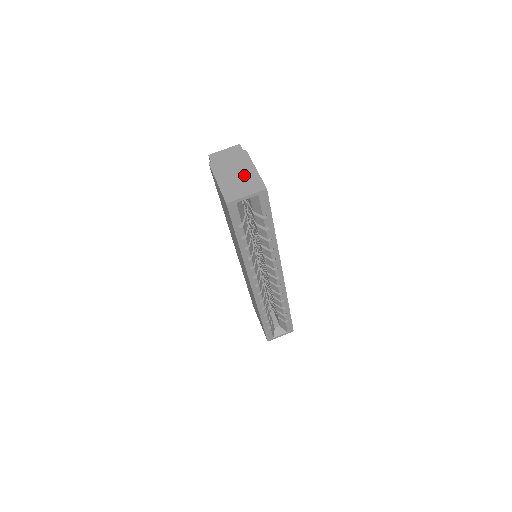
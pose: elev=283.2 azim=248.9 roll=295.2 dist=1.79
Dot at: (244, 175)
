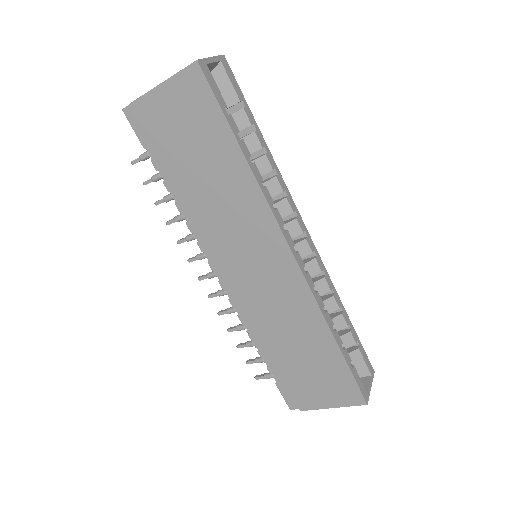
Dot at: occluded
